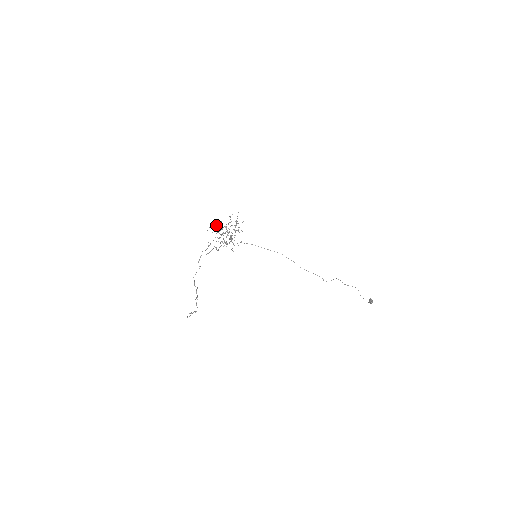
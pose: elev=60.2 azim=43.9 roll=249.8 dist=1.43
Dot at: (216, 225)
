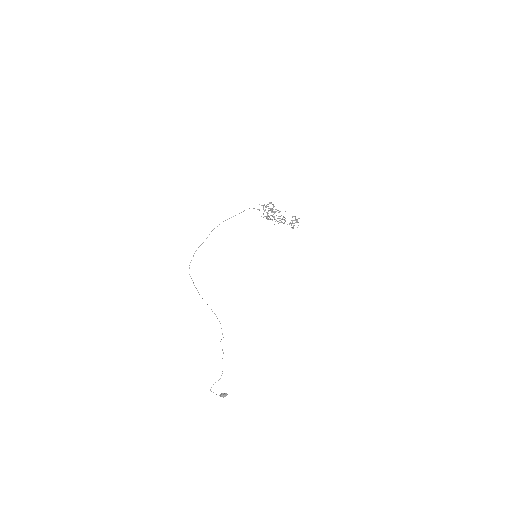
Dot at: (270, 210)
